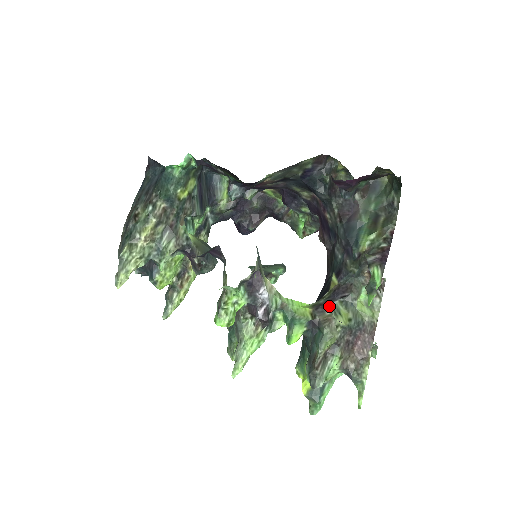
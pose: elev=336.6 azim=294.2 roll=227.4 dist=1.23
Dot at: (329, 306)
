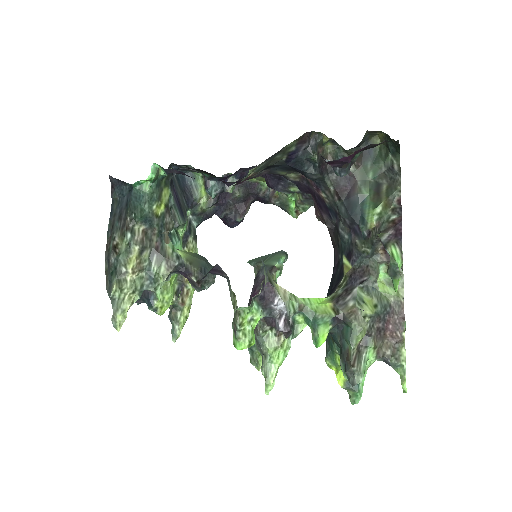
Dot at: (350, 296)
